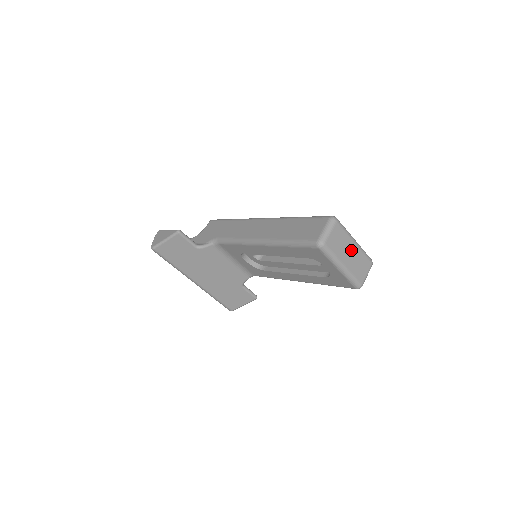
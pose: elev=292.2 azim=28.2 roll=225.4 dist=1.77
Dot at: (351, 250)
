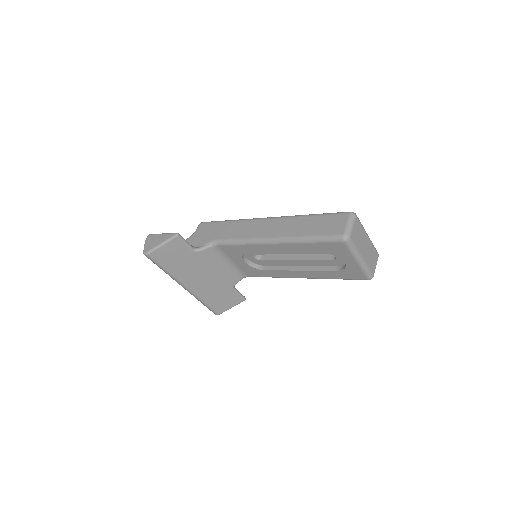
Dot at: (366, 243)
